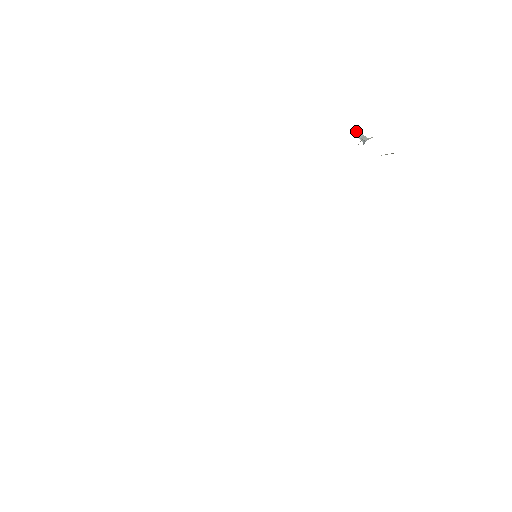
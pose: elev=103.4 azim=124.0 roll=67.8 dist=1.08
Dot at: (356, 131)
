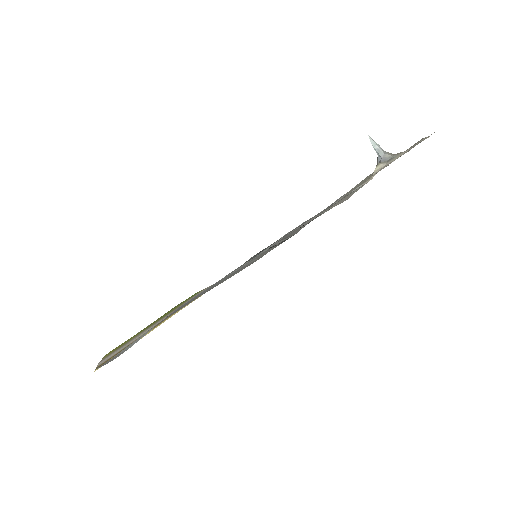
Dot at: (372, 139)
